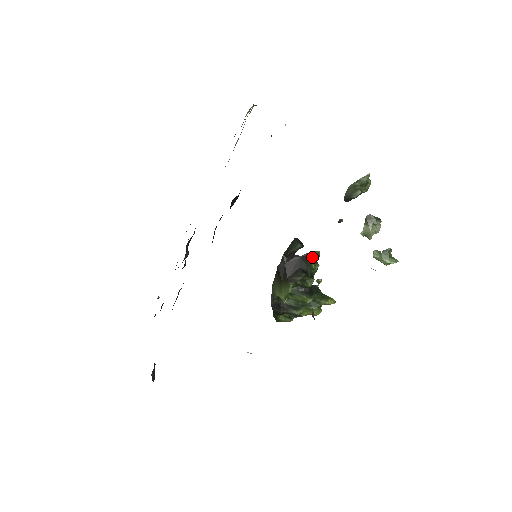
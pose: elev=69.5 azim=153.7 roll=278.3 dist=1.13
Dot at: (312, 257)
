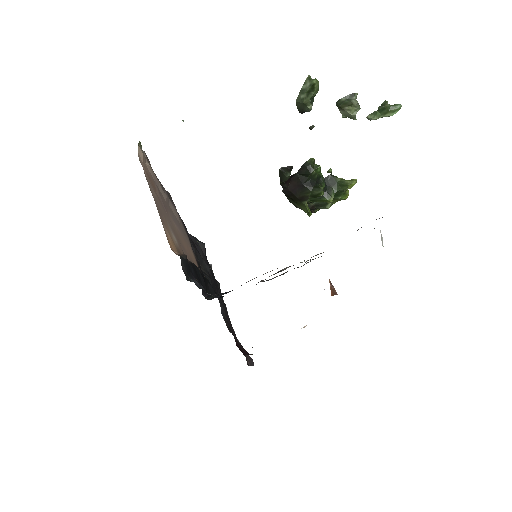
Dot at: (308, 169)
